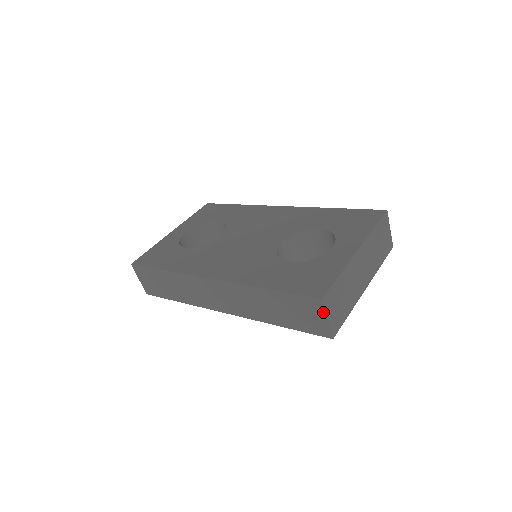
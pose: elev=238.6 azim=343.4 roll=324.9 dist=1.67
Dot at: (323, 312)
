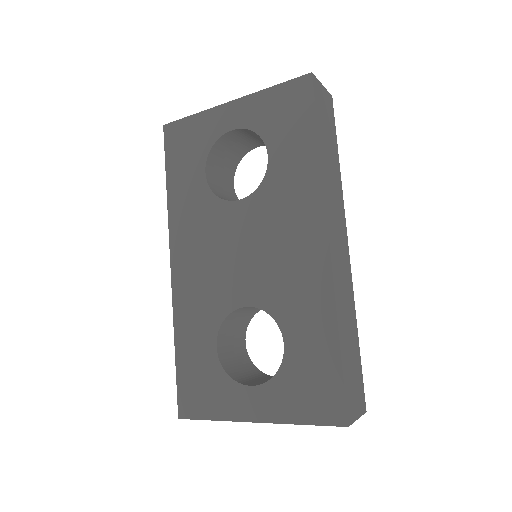
Dot at: occluded
